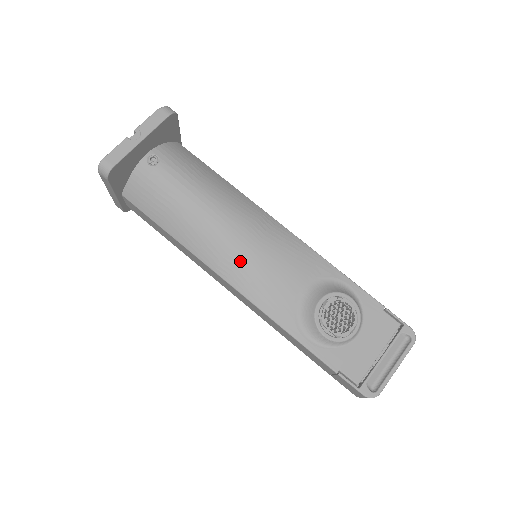
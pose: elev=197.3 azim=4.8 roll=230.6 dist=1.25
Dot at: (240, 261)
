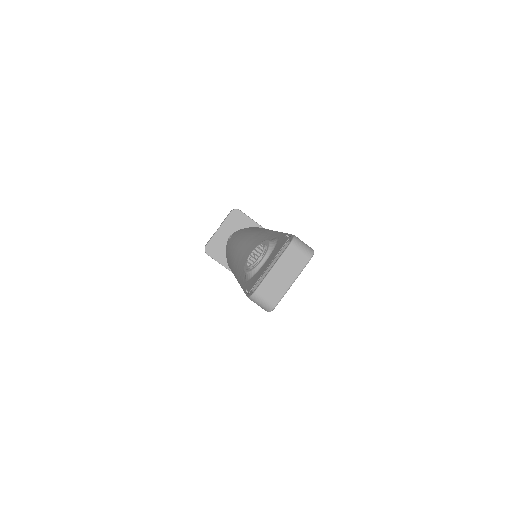
Dot at: (238, 259)
